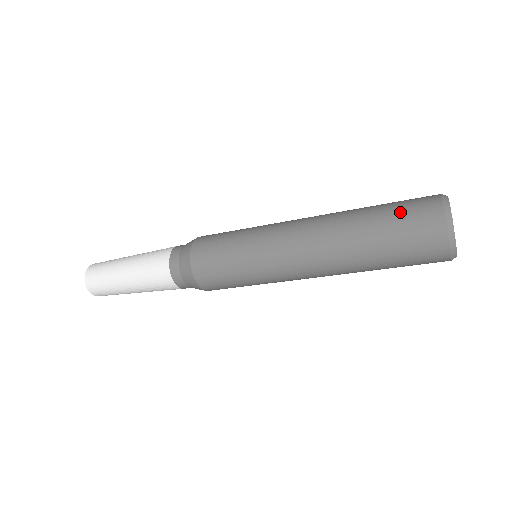
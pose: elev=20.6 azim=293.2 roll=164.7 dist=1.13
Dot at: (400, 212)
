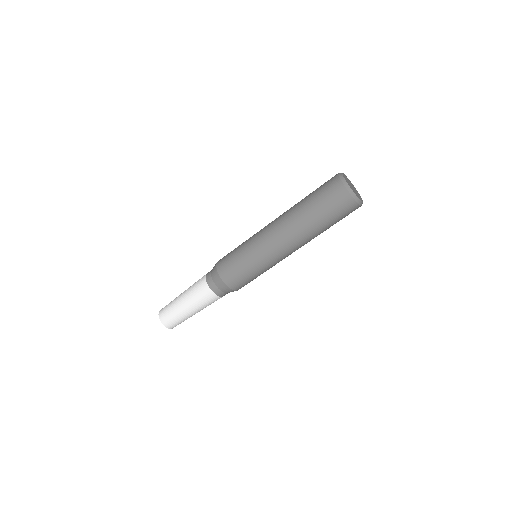
Dot at: occluded
